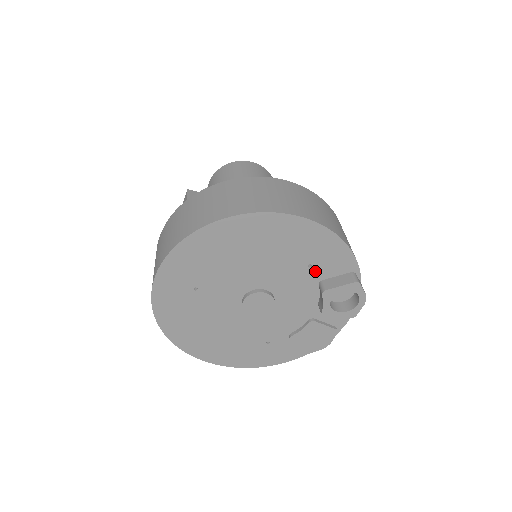
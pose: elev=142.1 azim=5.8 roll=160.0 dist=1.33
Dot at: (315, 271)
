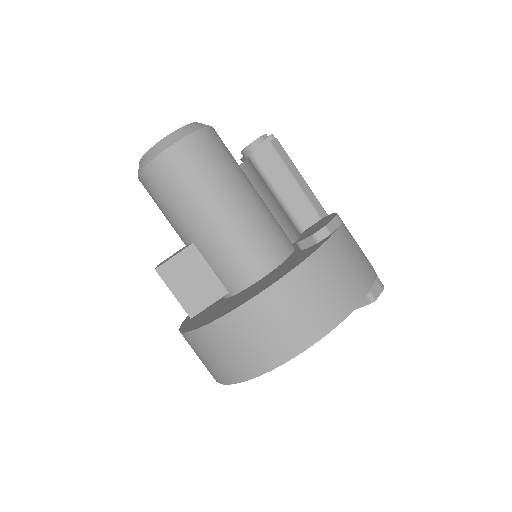
Dot at: occluded
